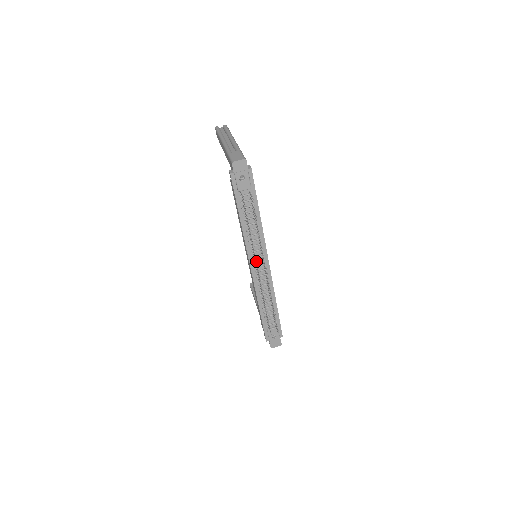
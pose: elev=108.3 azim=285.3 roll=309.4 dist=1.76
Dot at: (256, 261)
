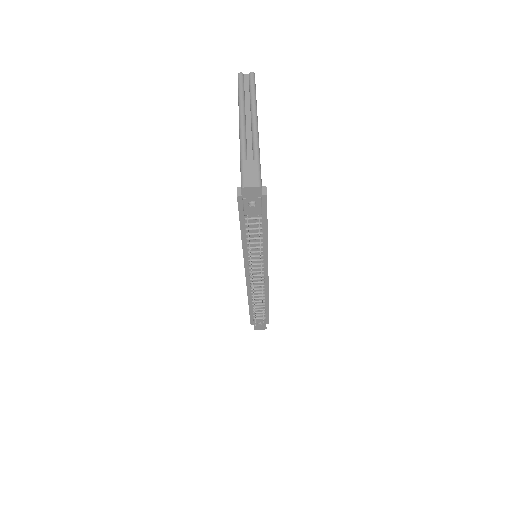
Dot at: (252, 281)
